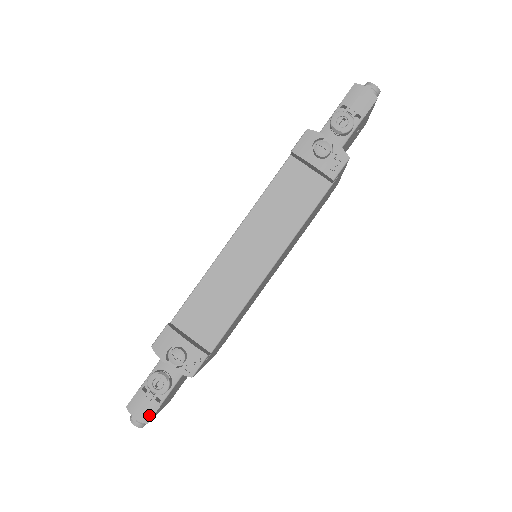
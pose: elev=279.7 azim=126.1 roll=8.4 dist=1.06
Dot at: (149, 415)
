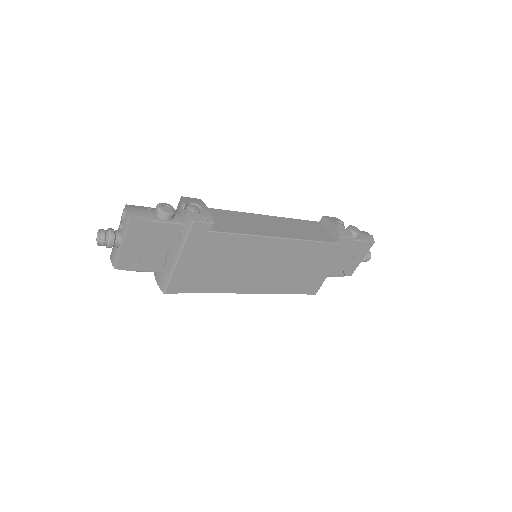
Dot at: (138, 217)
